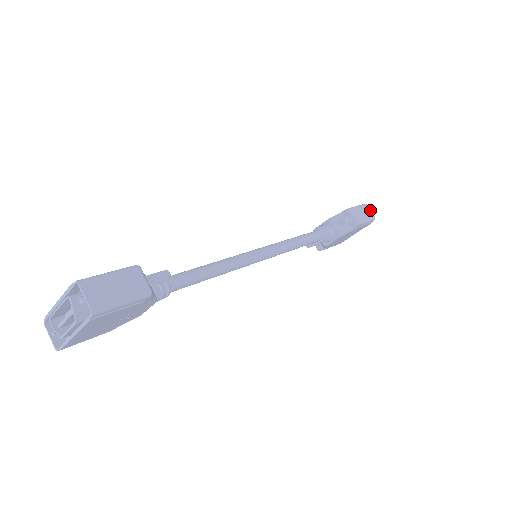
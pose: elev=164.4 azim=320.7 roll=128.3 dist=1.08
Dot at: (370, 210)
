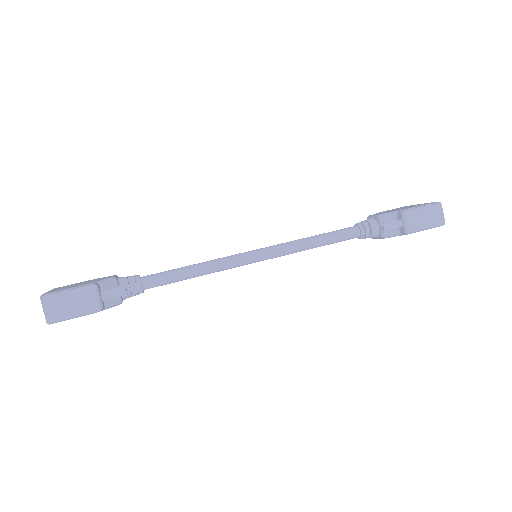
Dot at: (442, 212)
